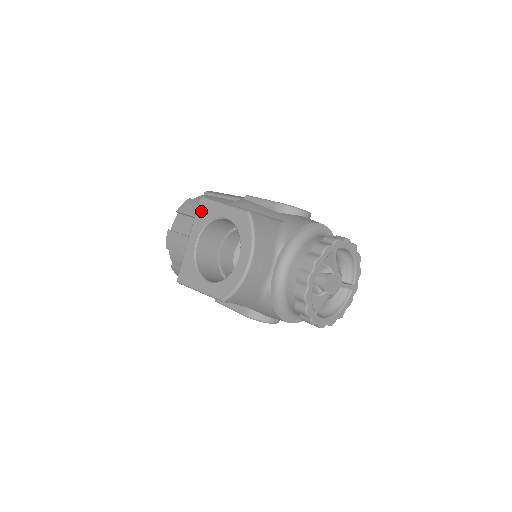
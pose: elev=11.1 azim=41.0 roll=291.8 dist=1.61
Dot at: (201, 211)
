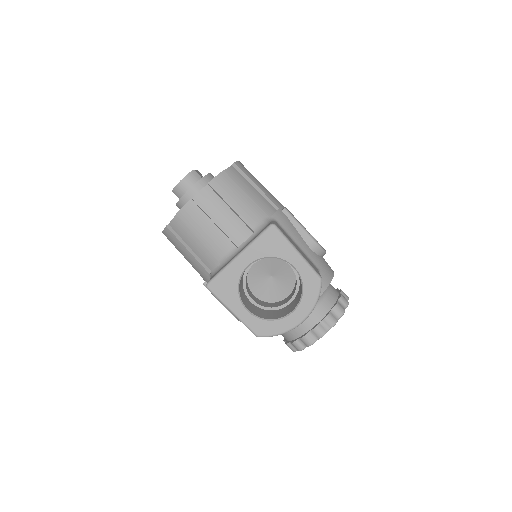
Dot at: (268, 239)
